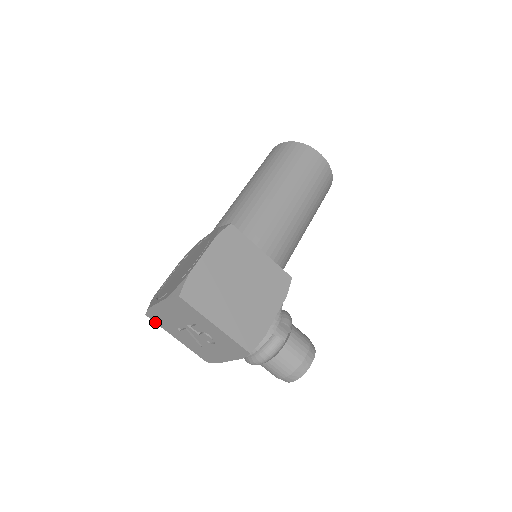
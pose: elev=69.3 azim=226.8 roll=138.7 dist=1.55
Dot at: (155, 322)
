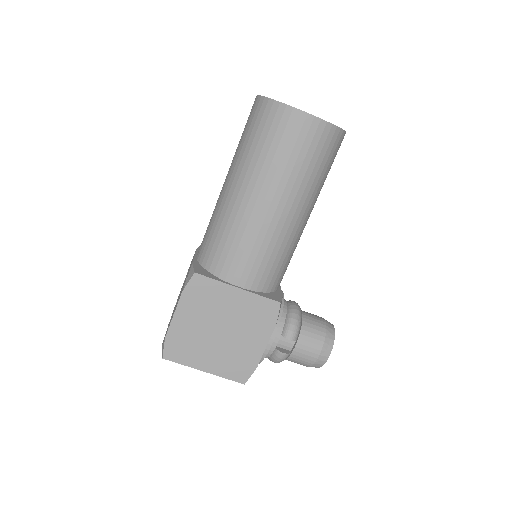
Dot at: occluded
